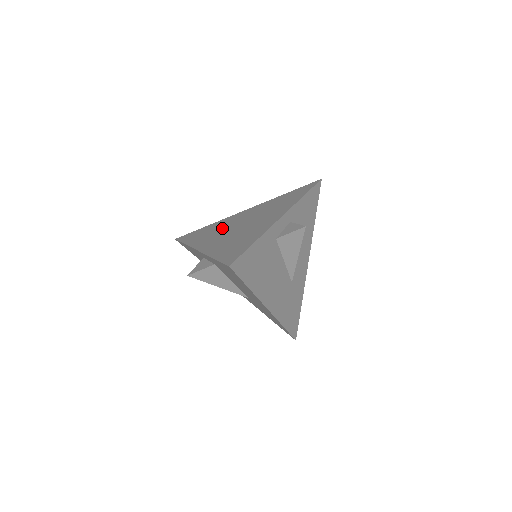
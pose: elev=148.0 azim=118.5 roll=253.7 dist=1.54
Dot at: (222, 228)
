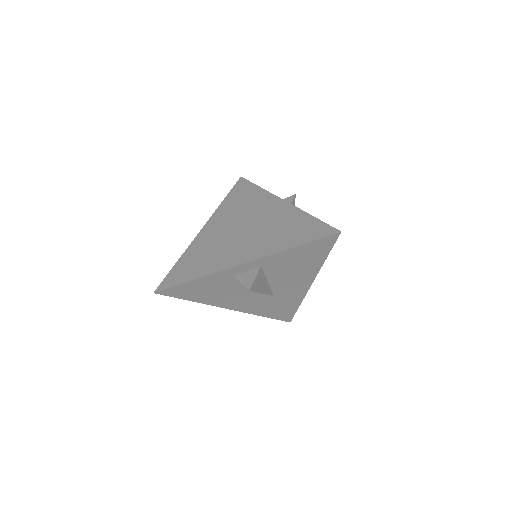
Dot at: (242, 213)
